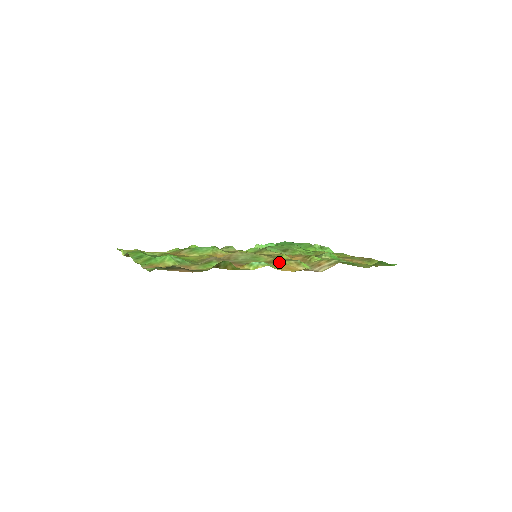
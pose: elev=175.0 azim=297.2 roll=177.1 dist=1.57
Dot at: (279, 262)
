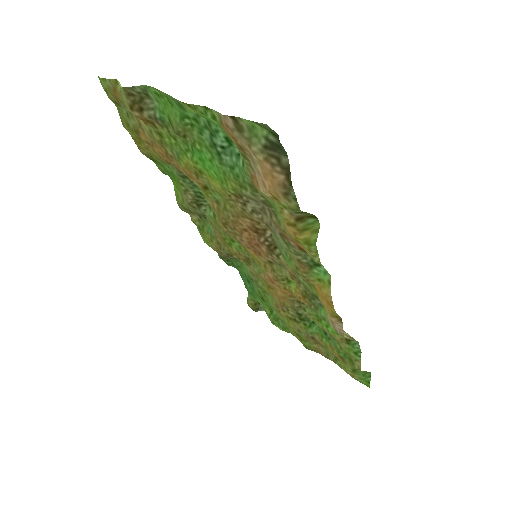
Dot at: (313, 285)
